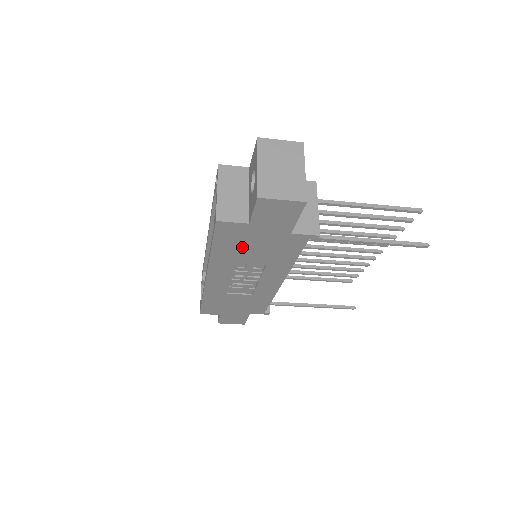
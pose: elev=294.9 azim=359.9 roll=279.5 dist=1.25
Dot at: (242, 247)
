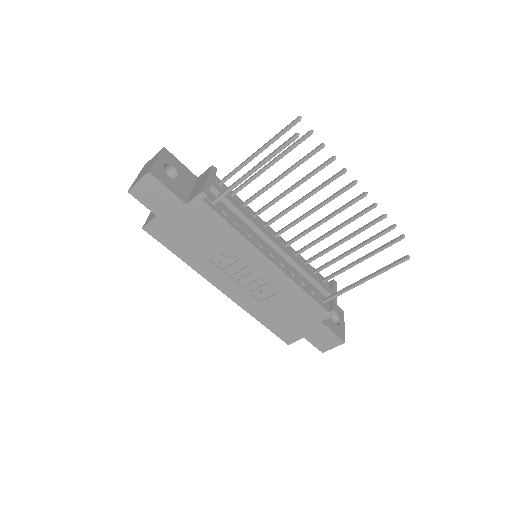
Dot at: (187, 241)
